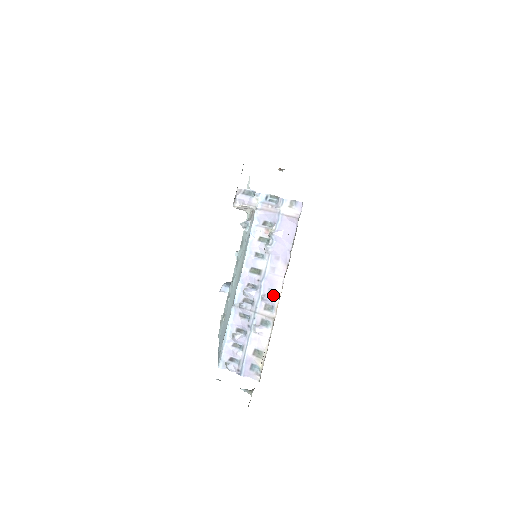
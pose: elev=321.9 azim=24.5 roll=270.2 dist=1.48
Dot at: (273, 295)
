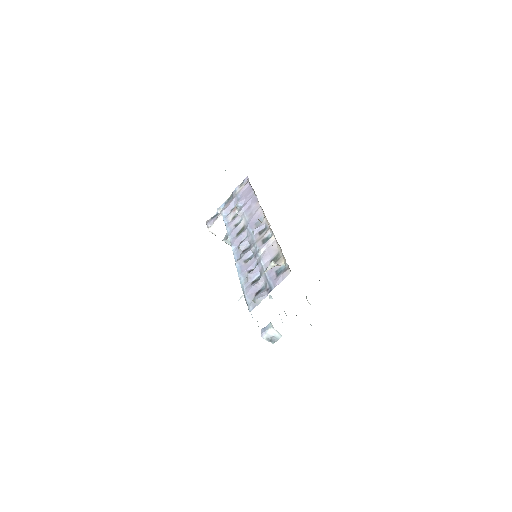
Dot at: (261, 223)
